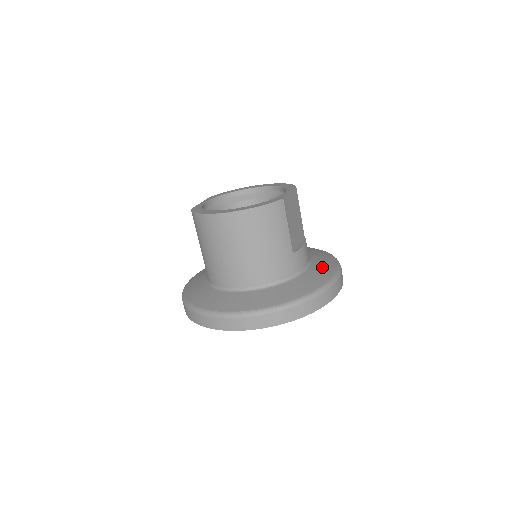
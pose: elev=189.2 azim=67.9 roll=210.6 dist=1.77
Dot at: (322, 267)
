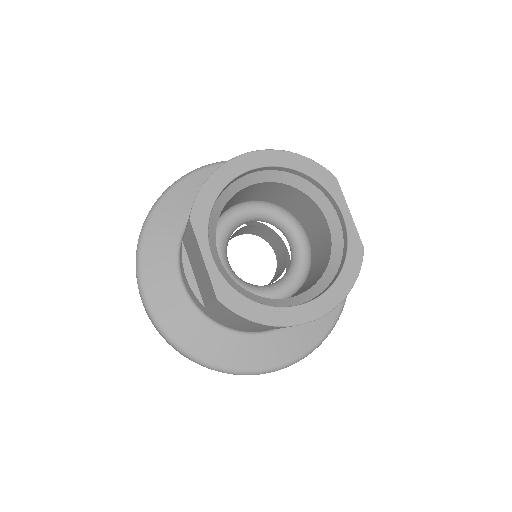
Dot at: occluded
